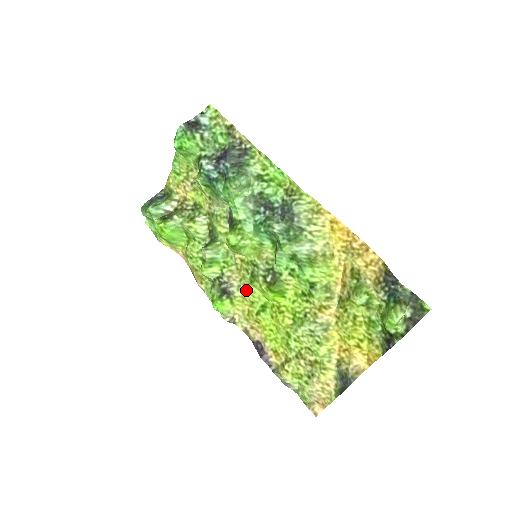
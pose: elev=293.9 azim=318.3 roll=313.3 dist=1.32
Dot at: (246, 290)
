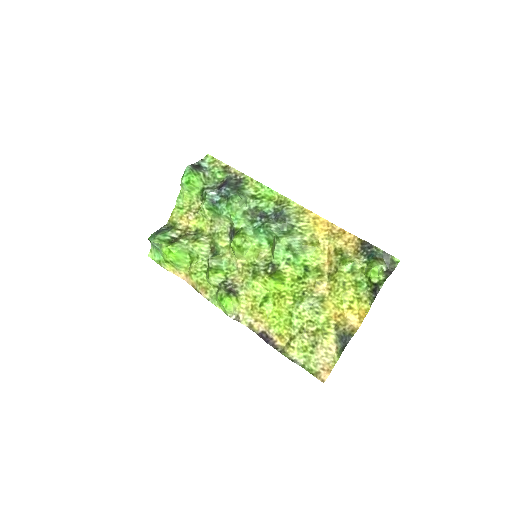
Dot at: (249, 287)
